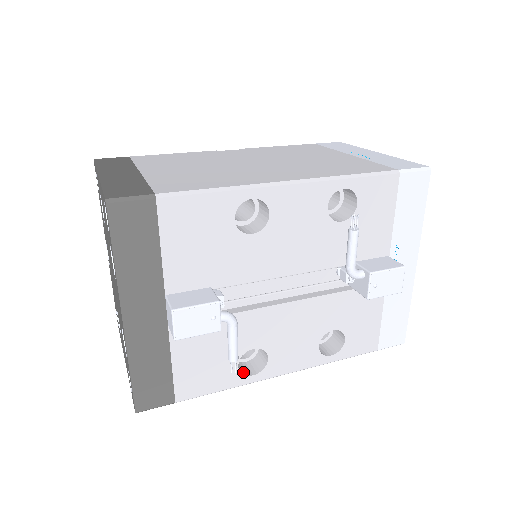
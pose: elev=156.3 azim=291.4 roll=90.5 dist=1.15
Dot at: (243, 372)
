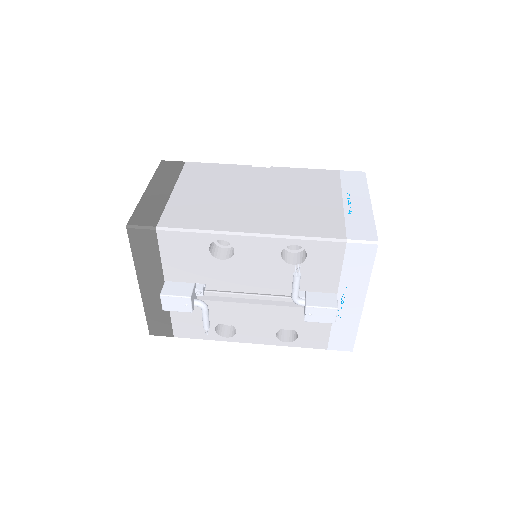
Dot at: (220, 333)
